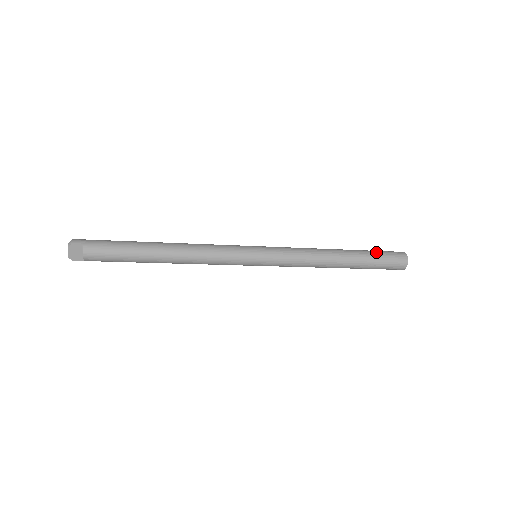
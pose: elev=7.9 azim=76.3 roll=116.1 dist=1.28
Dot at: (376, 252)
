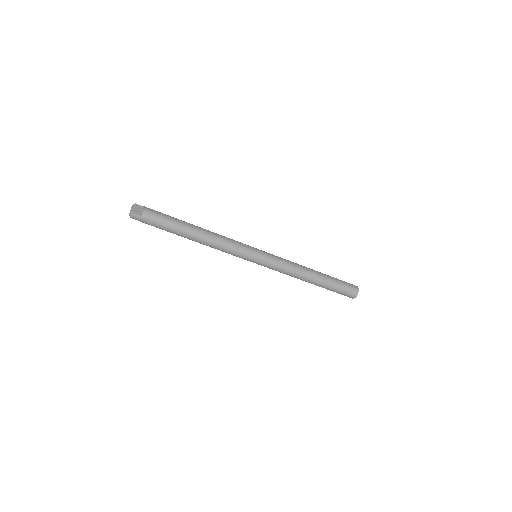
Dot at: occluded
